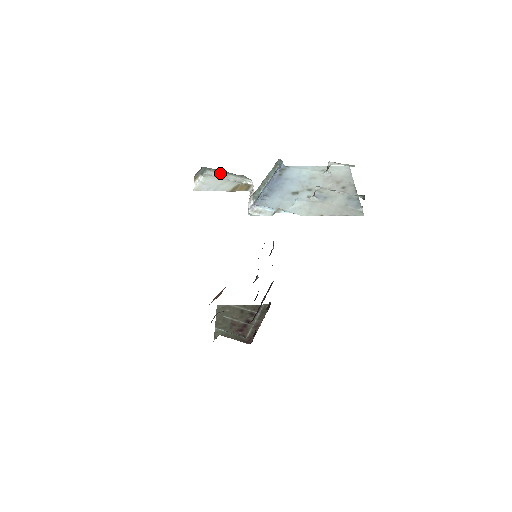
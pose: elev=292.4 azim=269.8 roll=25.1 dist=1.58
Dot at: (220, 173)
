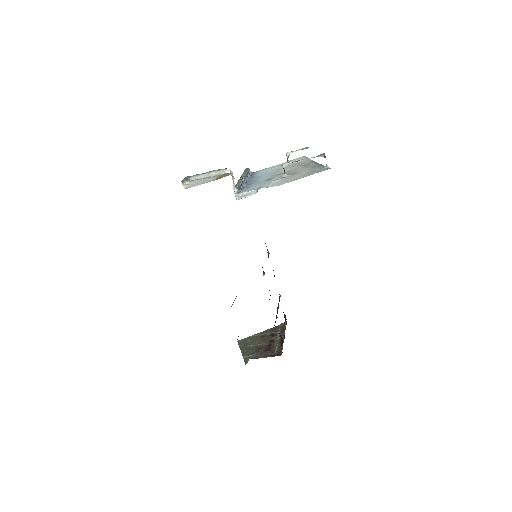
Dot at: (202, 175)
